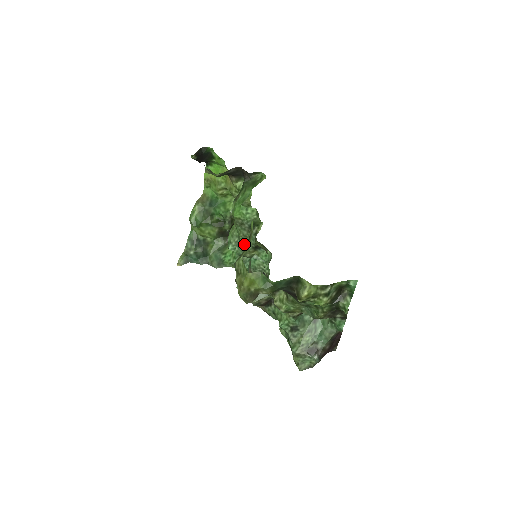
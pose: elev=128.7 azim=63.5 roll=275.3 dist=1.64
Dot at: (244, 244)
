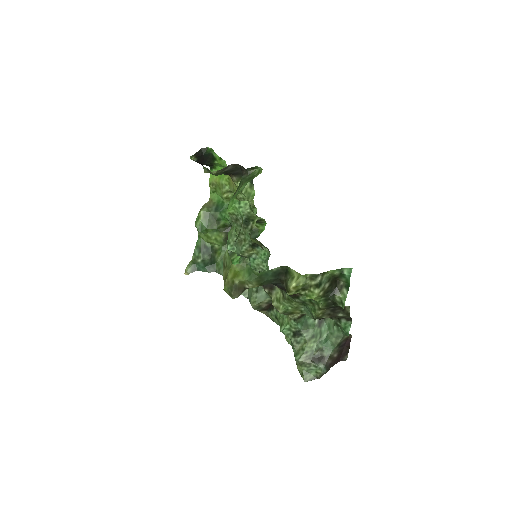
Dot at: (241, 242)
